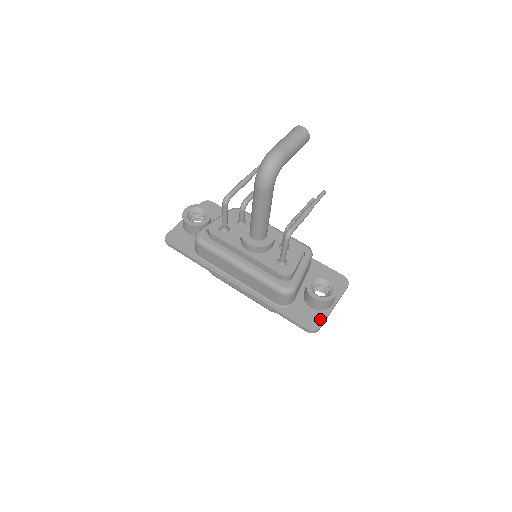
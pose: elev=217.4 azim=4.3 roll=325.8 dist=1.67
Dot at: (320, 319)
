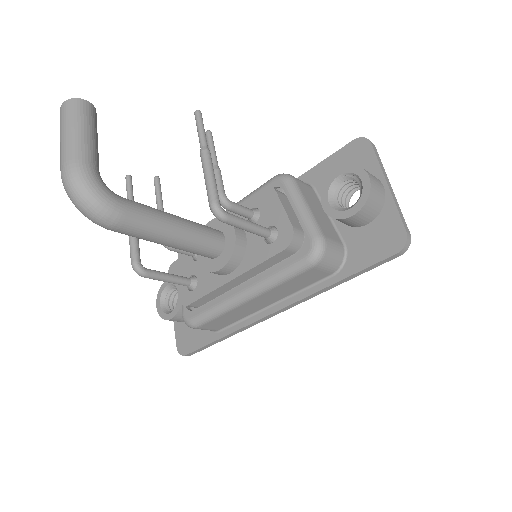
Dot at: (393, 222)
